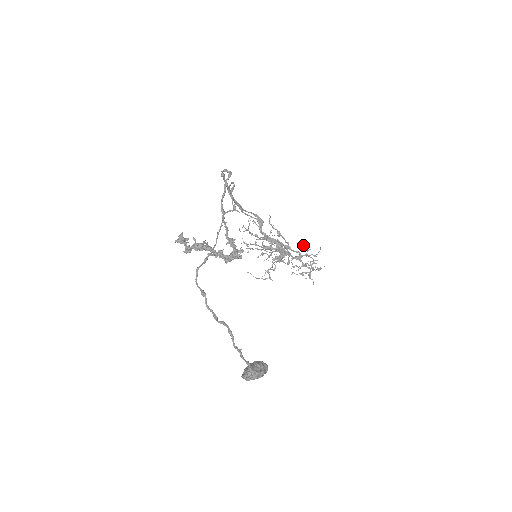
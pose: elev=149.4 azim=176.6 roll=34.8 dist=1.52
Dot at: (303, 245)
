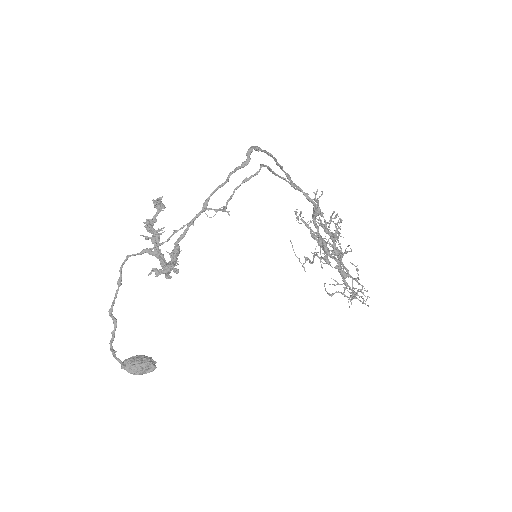
Dot at: (356, 268)
